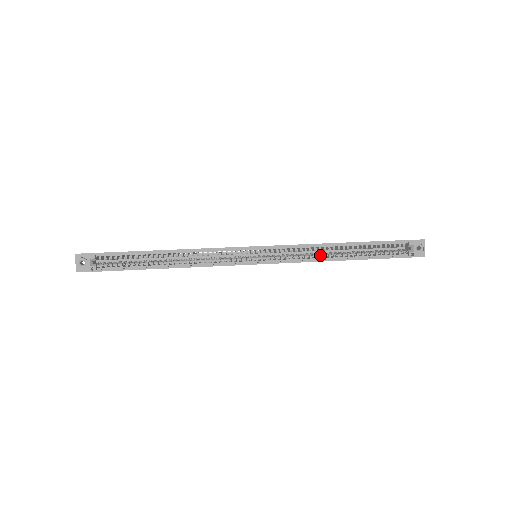
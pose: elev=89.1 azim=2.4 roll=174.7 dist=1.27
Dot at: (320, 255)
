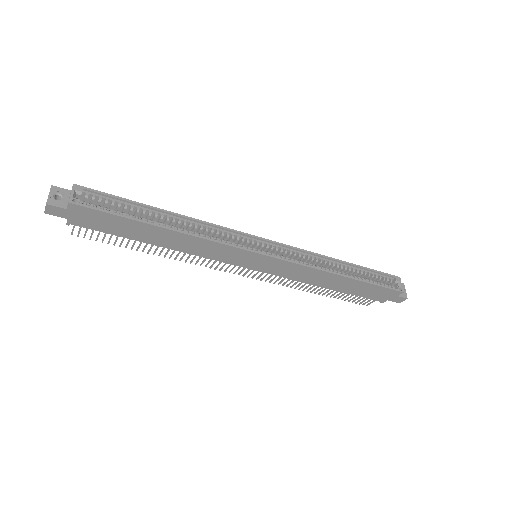
Dot at: (322, 266)
